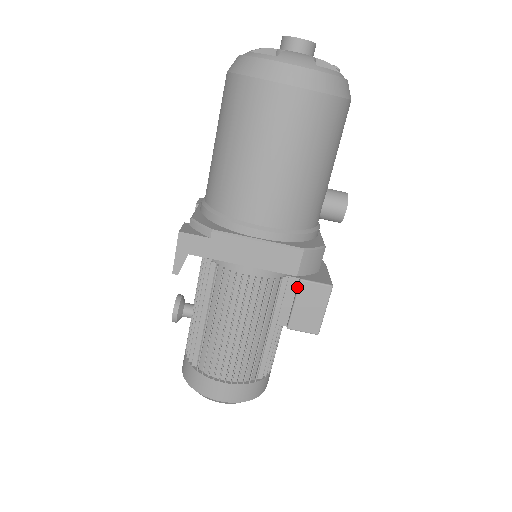
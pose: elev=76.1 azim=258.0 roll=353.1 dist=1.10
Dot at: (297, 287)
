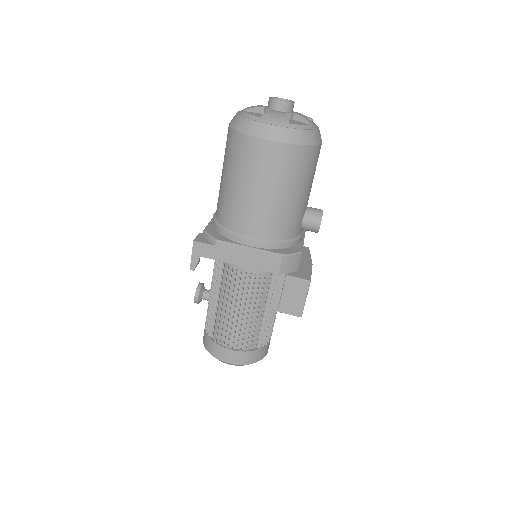
Dot at: (284, 281)
